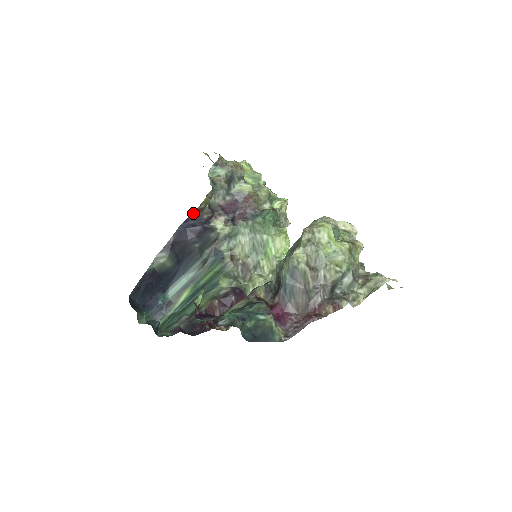
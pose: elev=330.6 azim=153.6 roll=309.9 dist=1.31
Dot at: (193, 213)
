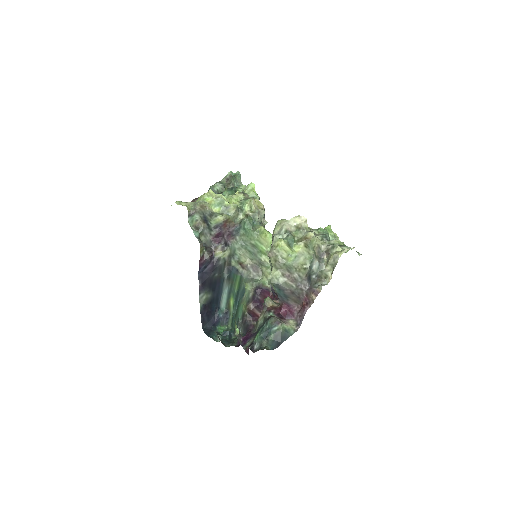
Dot at: (199, 263)
